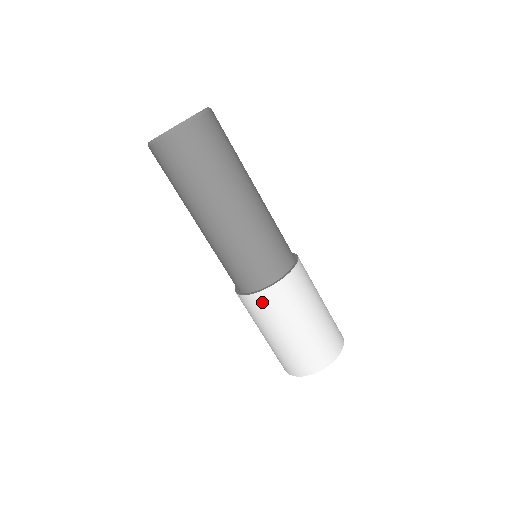
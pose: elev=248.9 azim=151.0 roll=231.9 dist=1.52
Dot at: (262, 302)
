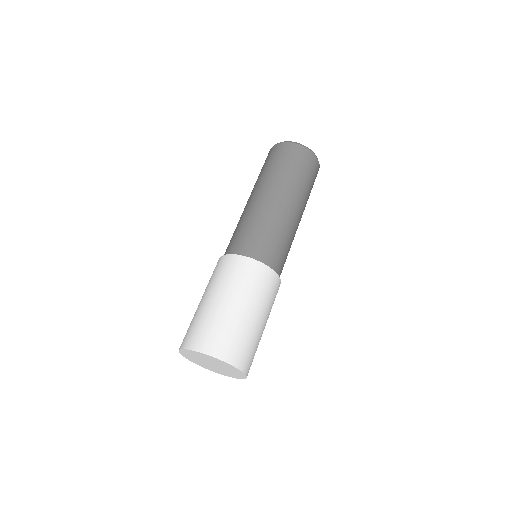
Dot at: (218, 265)
